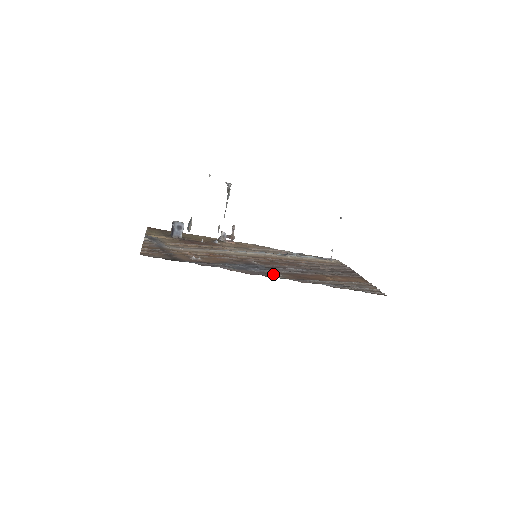
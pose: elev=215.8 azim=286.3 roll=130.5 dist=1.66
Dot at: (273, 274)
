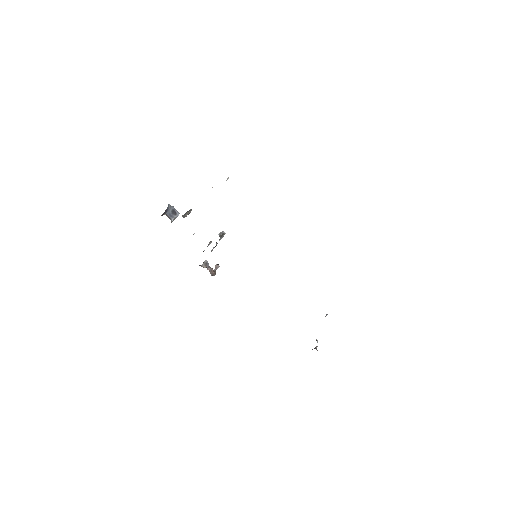
Dot at: occluded
